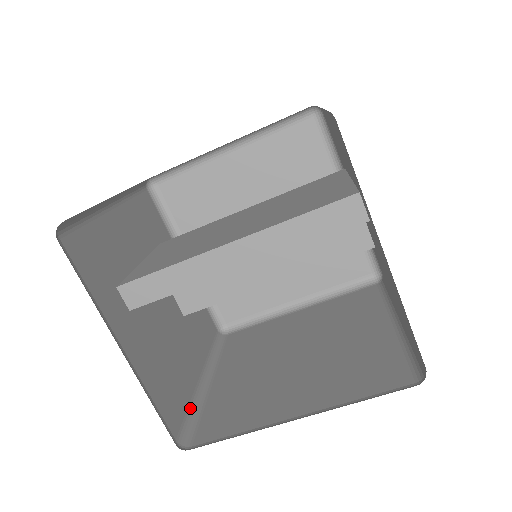
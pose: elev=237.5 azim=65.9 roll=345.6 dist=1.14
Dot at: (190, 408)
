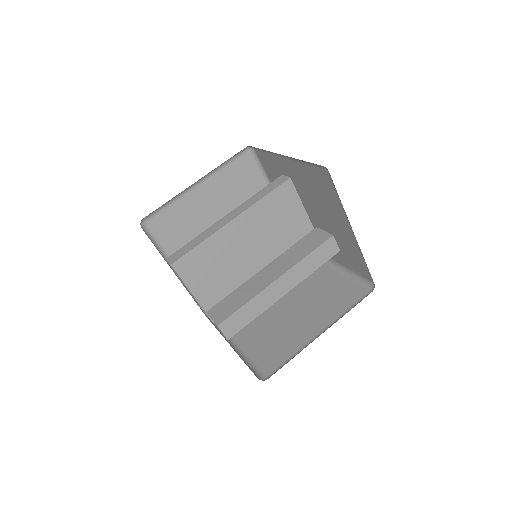
Dot at: occluded
